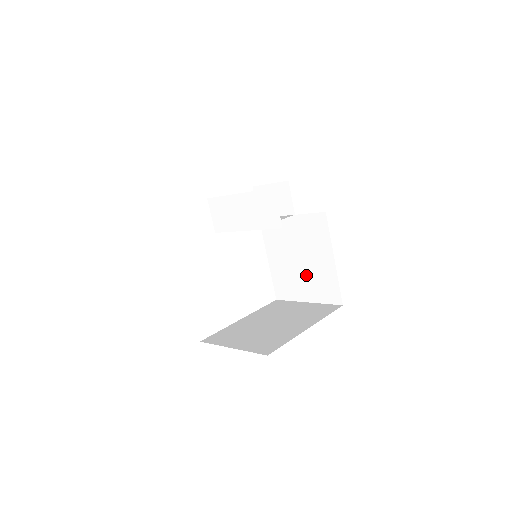
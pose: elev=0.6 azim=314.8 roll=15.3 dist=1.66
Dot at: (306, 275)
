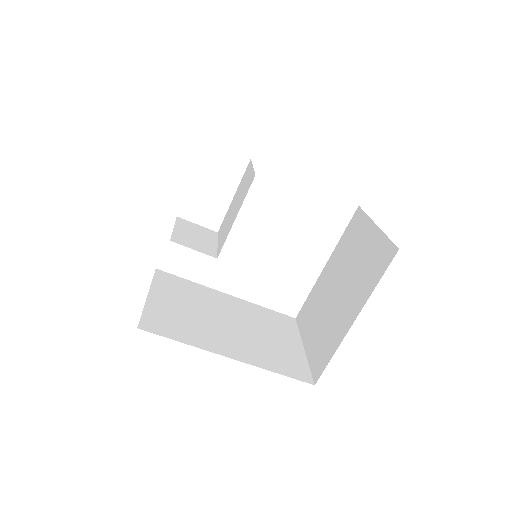
Dot at: occluded
